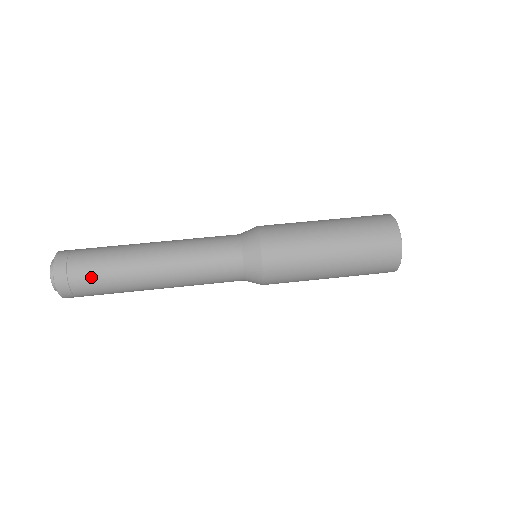
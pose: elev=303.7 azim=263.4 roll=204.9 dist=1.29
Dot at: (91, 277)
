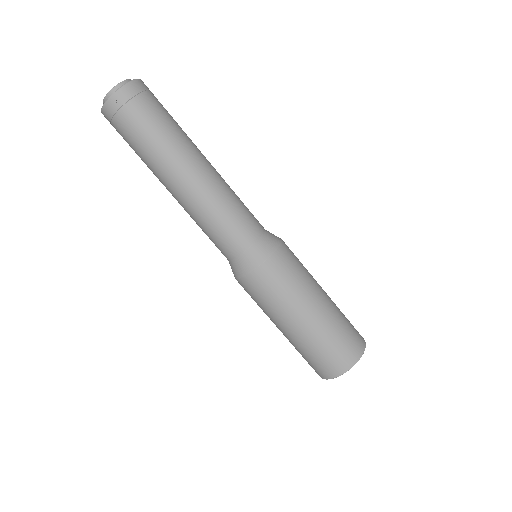
Dot at: (136, 130)
